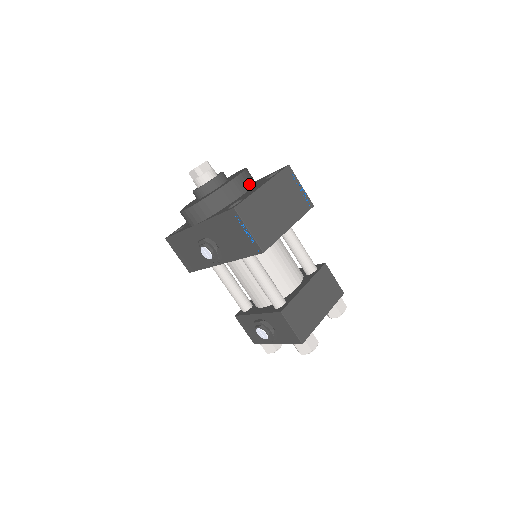
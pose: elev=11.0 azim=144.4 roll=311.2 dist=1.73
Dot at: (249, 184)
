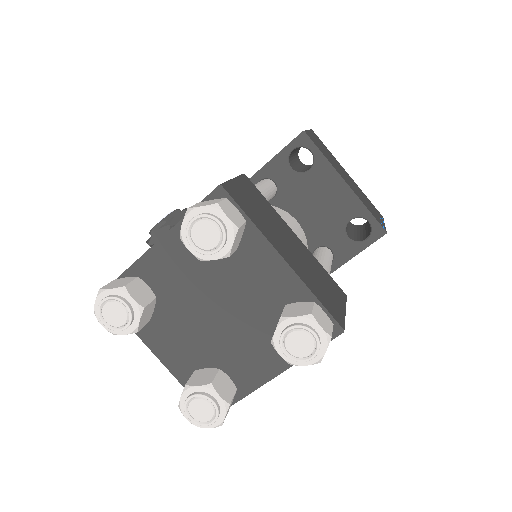
Dot at: occluded
